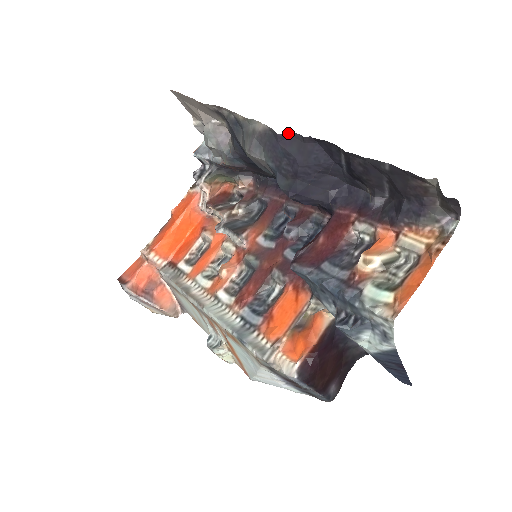
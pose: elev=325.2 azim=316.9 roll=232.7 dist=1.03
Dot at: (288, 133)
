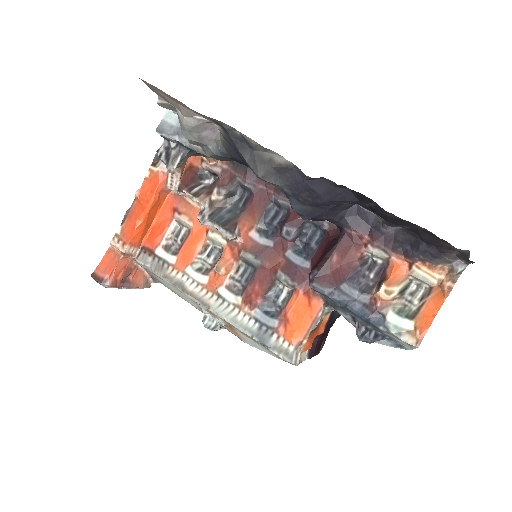
Dot at: occluded
